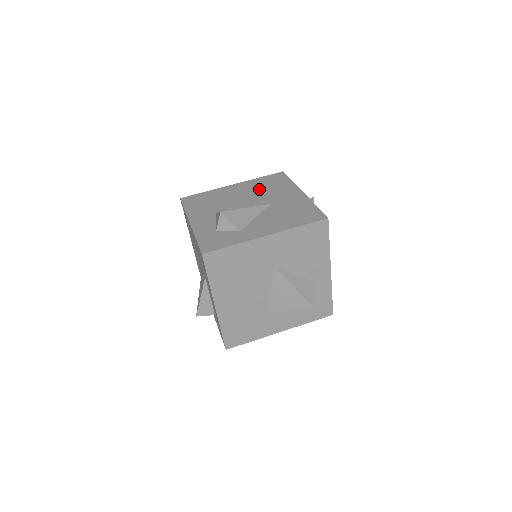
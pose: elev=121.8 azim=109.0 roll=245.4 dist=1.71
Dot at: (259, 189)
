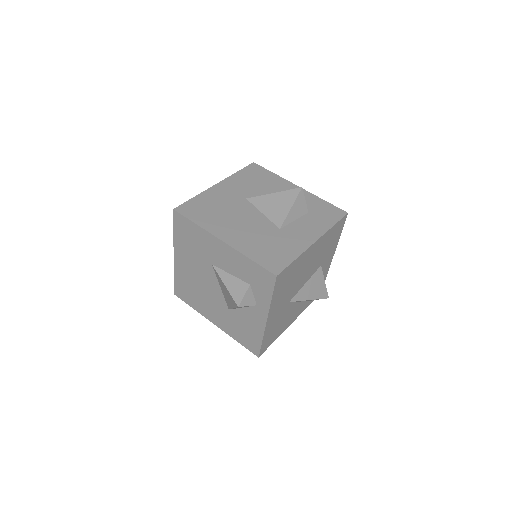
Dot at: occluded
